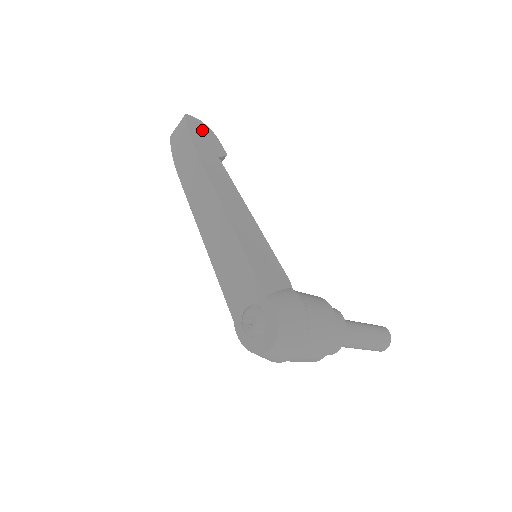
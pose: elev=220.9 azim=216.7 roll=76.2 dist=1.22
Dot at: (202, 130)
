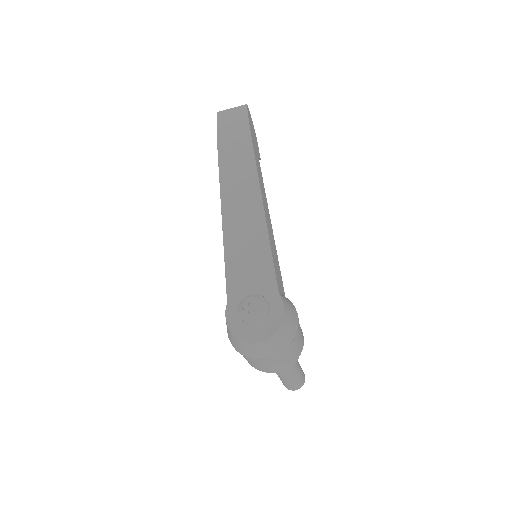
Dot at: (252, 126)
